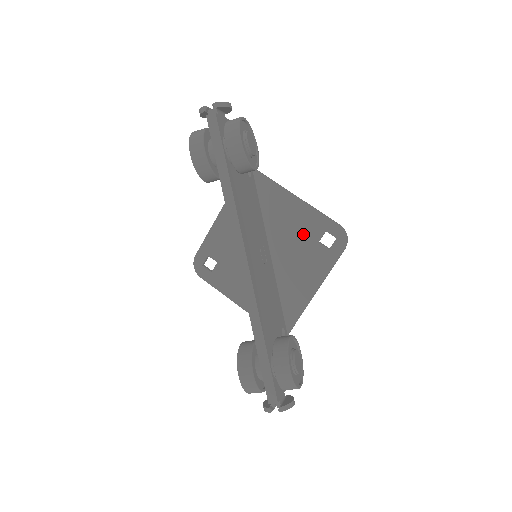
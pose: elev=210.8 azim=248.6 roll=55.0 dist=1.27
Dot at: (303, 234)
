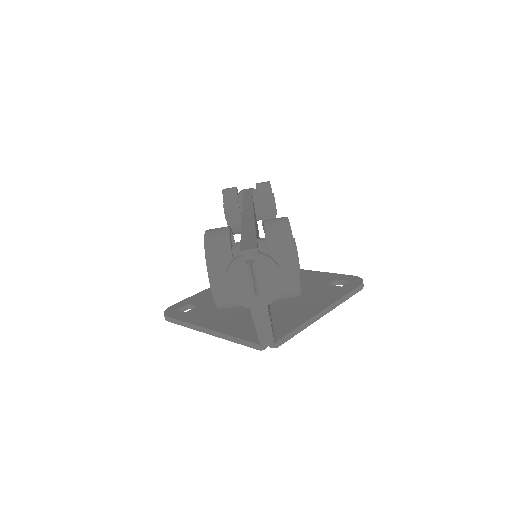
Dot at: (311, 283)
